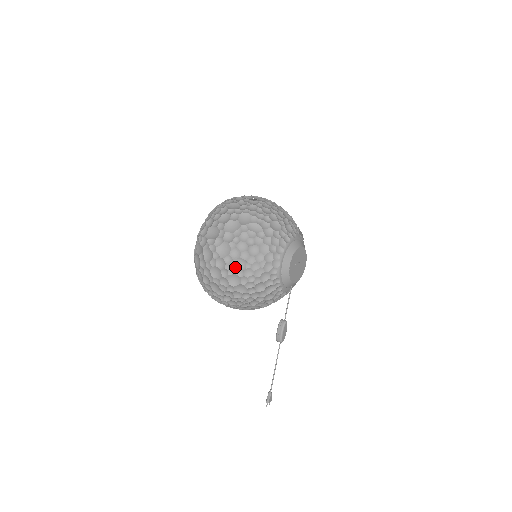
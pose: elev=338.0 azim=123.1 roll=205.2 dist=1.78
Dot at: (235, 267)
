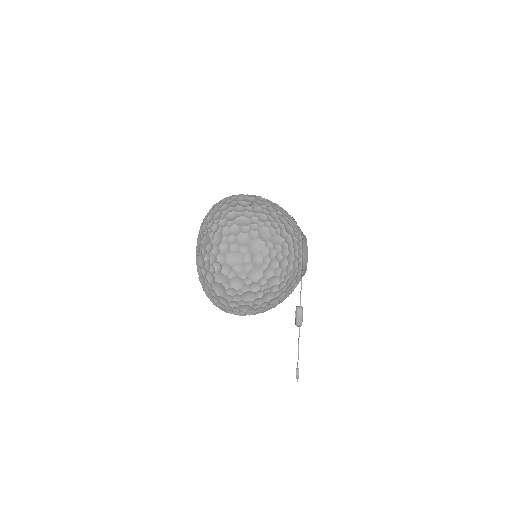
Dot at: (269, 285)
